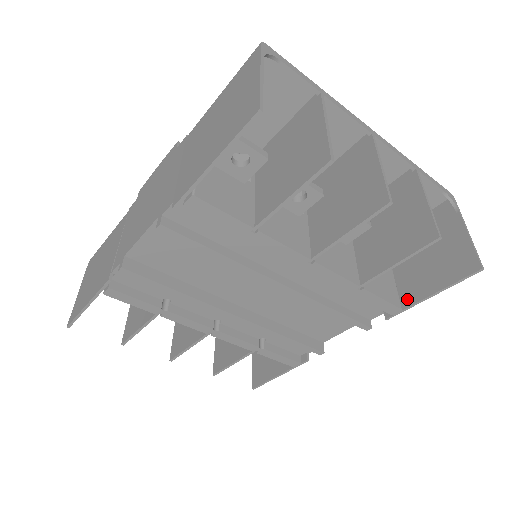
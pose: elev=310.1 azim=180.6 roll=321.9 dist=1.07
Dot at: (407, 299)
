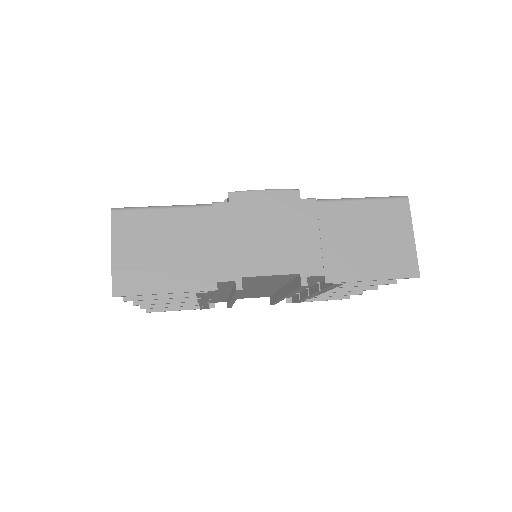
Dot at: occluded
